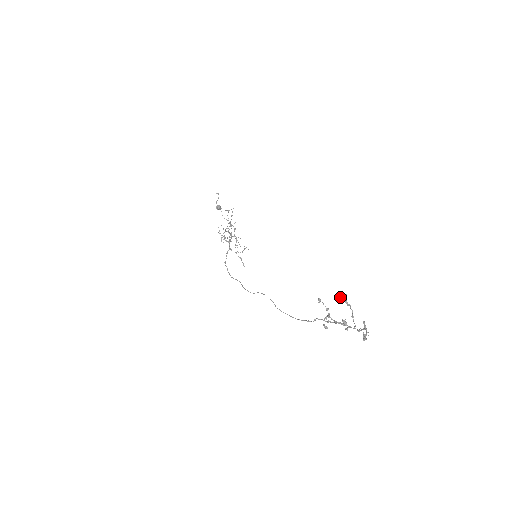
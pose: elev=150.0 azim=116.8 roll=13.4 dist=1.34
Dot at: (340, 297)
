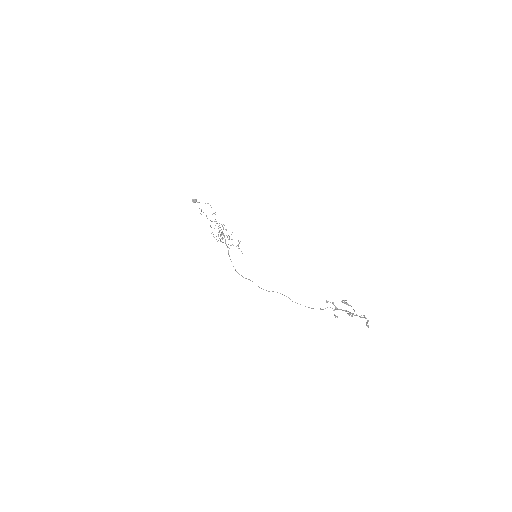
Dot at: occluded
